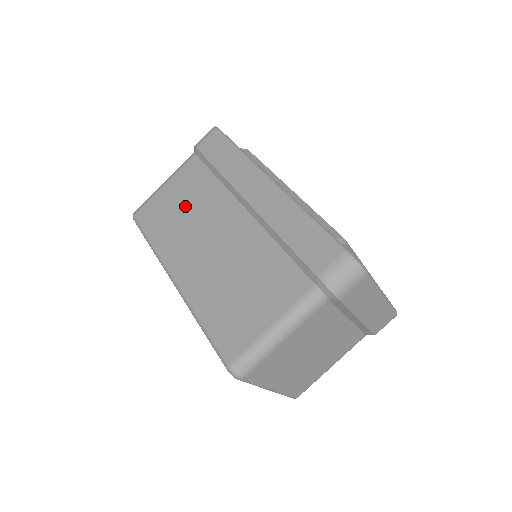
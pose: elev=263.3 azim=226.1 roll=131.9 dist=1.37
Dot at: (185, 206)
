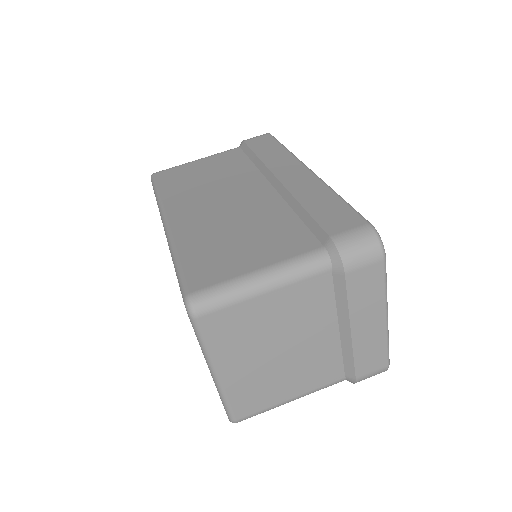
Dot at: (210, 175)
